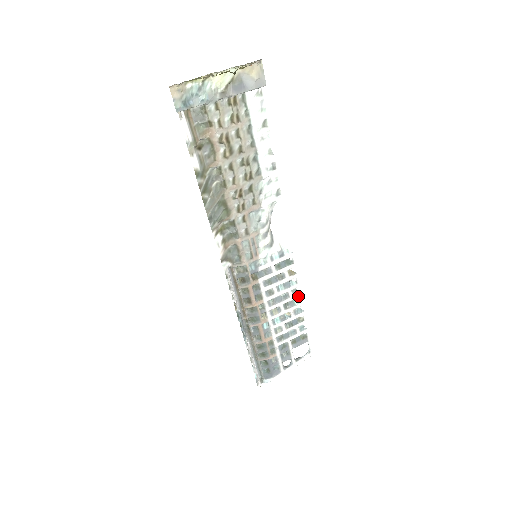
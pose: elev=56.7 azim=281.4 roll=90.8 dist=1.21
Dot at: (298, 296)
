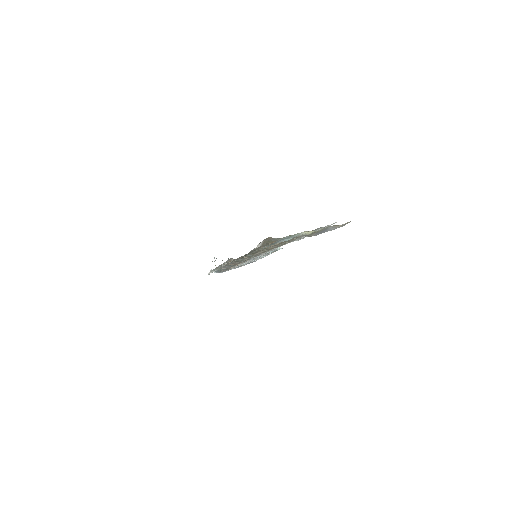
Dot at: occluded
